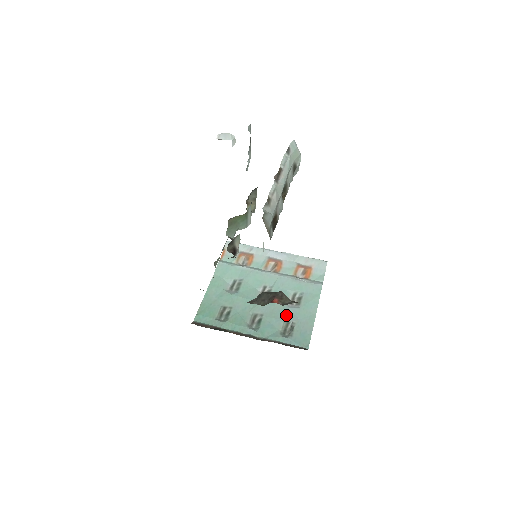
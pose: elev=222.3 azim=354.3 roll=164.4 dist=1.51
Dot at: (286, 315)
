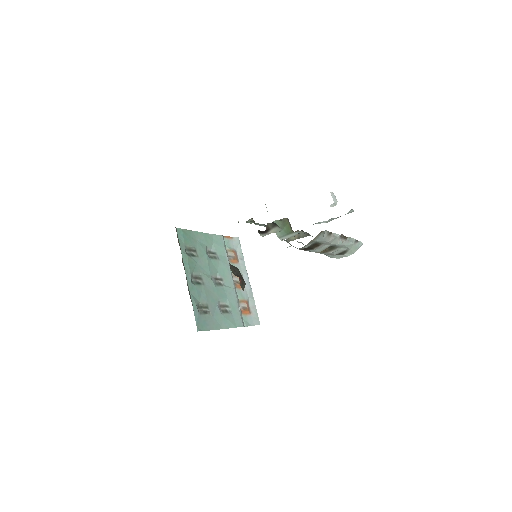
Dot at: (212, 304)
